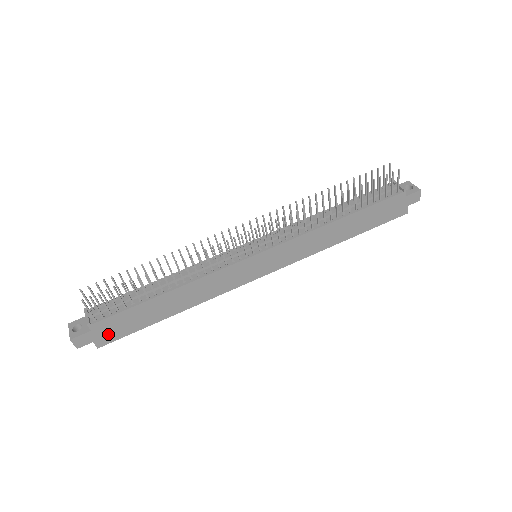
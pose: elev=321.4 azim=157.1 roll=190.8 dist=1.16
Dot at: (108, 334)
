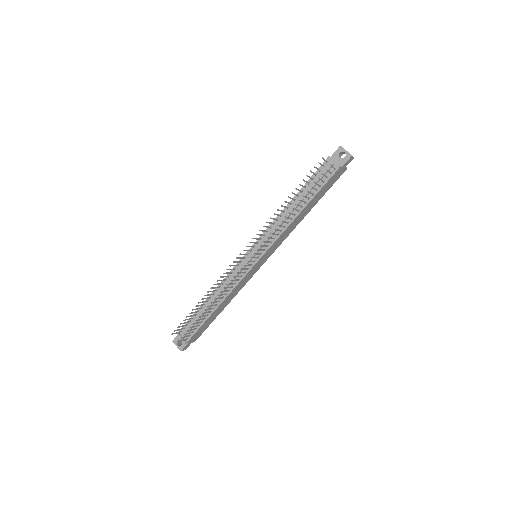
Dot at: (197, 336)
